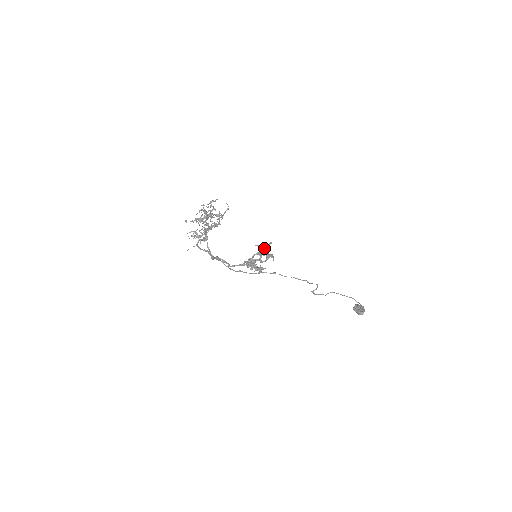
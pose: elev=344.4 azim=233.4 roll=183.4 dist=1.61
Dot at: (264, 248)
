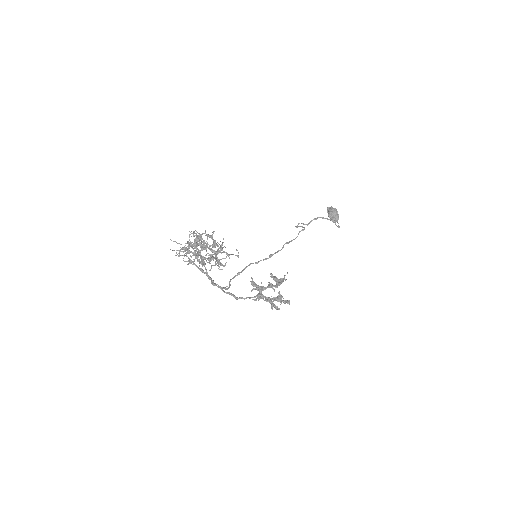
Dot at: (281, 297)
